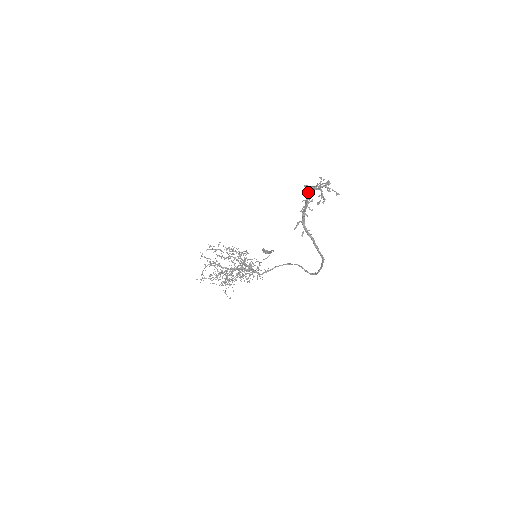
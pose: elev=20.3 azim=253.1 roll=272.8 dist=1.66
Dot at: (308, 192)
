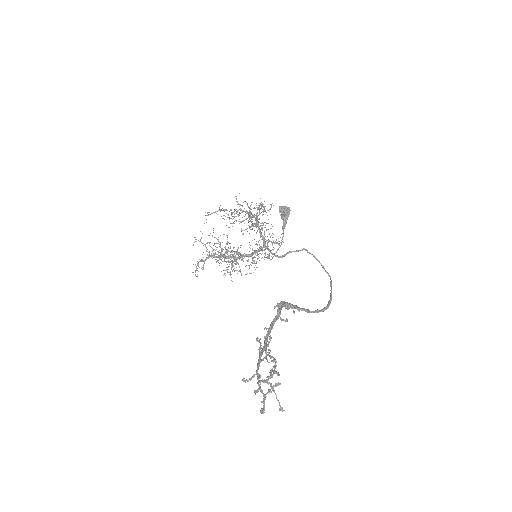
Dot at: (264, 341)
